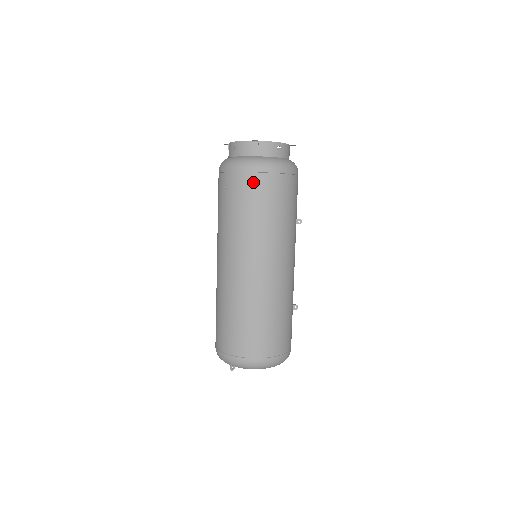
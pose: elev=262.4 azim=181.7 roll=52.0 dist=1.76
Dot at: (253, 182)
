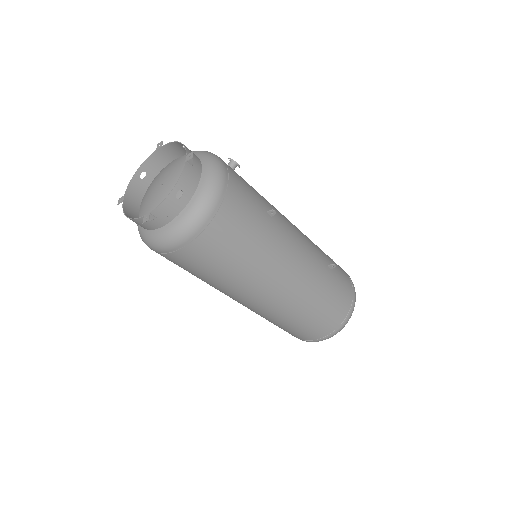
Dot at: (189, 255)
